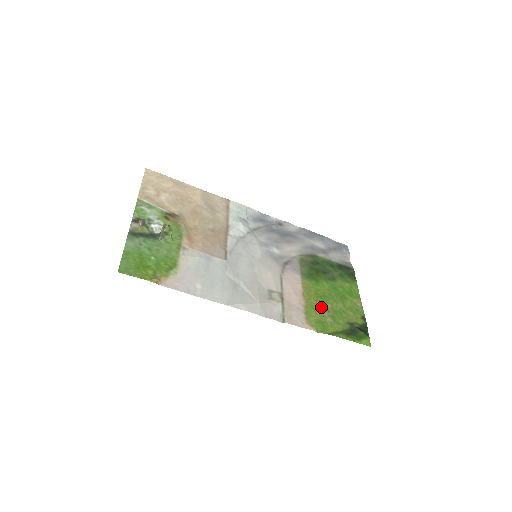
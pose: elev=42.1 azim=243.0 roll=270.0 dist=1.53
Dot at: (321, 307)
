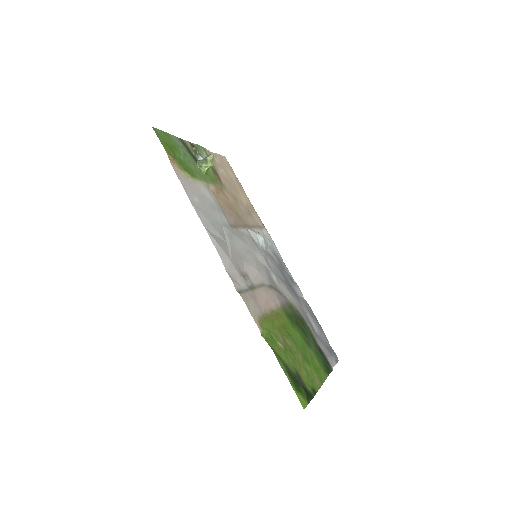
Dot at: (281, 333)
